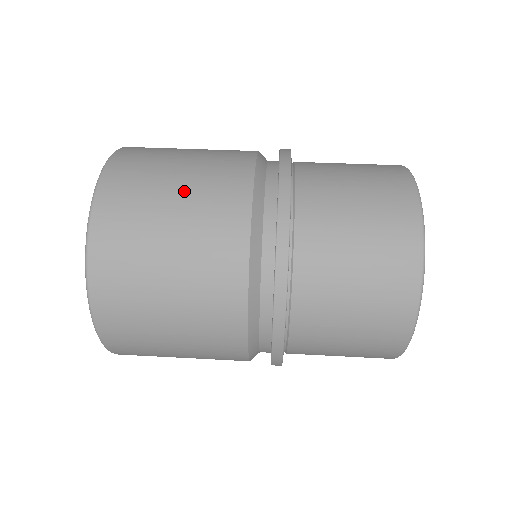
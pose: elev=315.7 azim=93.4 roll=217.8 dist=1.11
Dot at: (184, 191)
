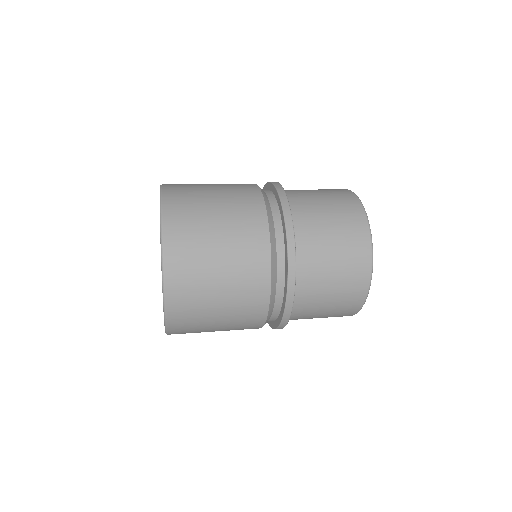
Dot at: (216, 184)
